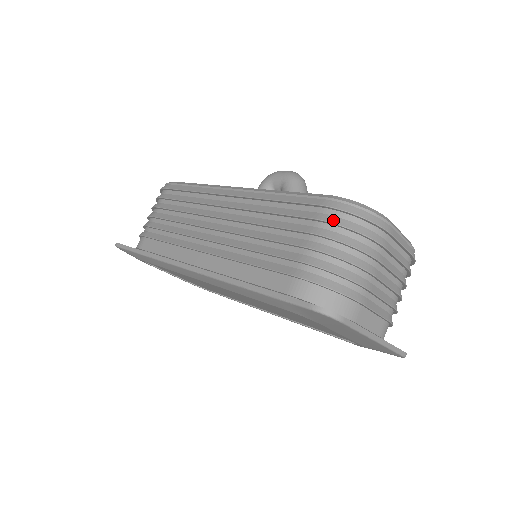
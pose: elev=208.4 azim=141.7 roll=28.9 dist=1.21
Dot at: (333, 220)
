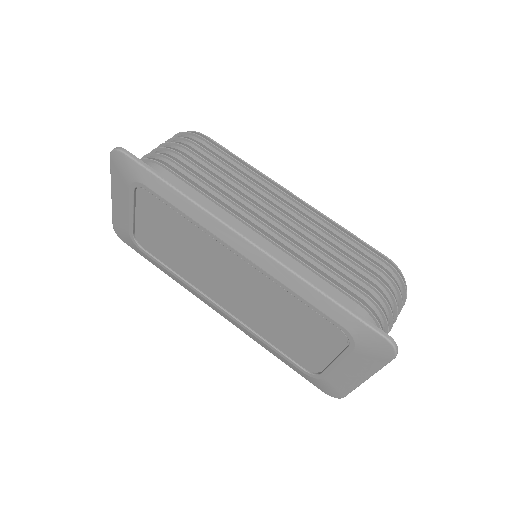
Dot at: (393, 278)
